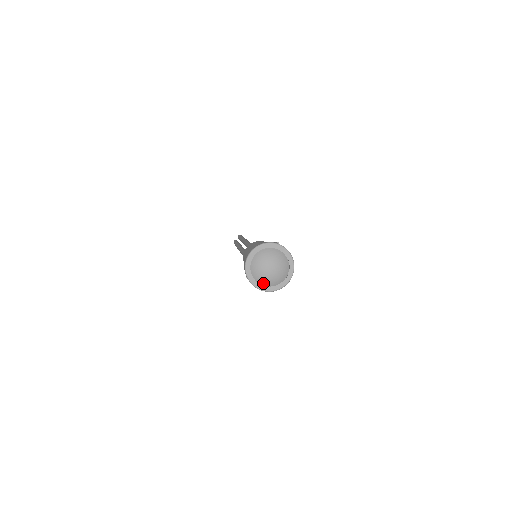
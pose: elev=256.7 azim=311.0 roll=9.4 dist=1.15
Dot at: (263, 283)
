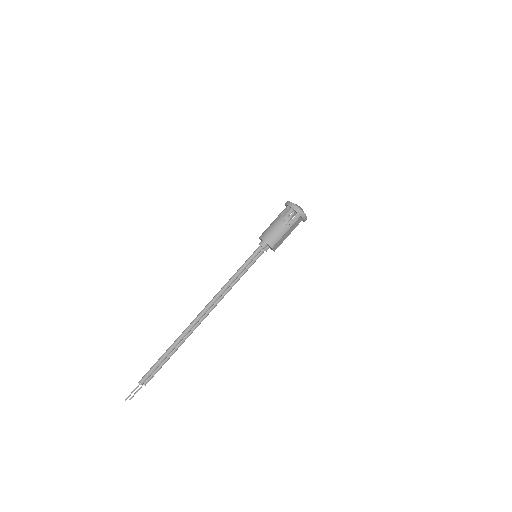
Dot at: (298, 207)
